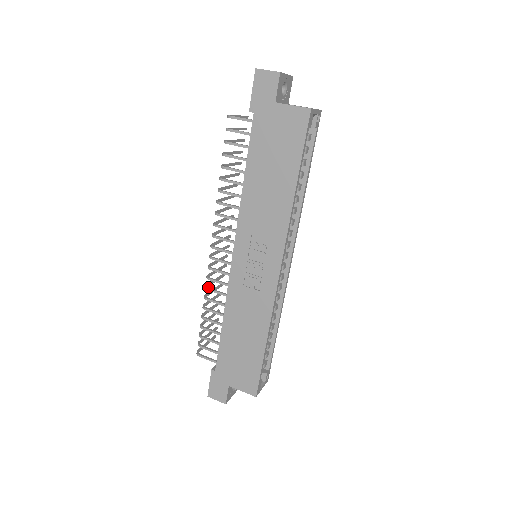
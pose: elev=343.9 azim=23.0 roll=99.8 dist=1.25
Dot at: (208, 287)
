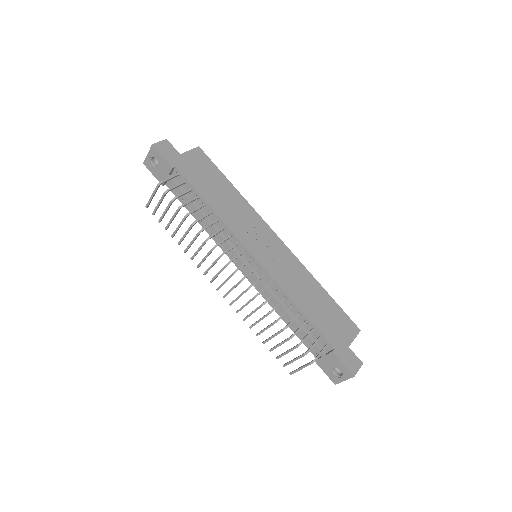
Dot at: occluded
